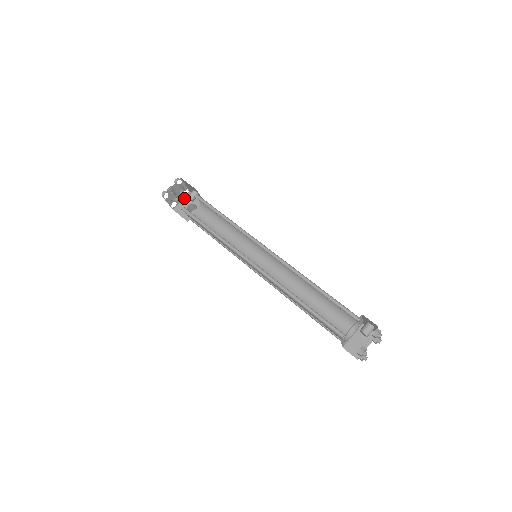
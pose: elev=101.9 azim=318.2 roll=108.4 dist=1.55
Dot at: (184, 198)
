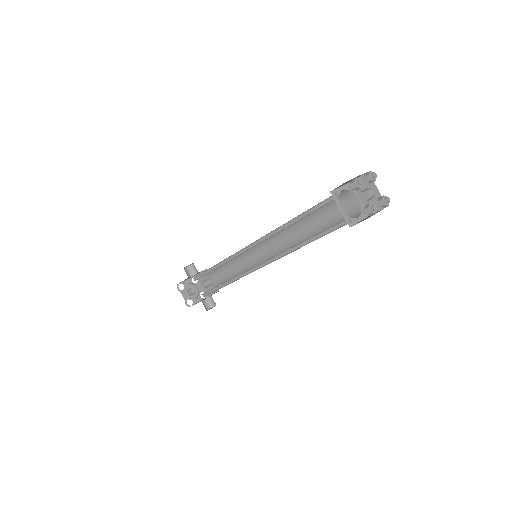
Dot at: (201, 300)
